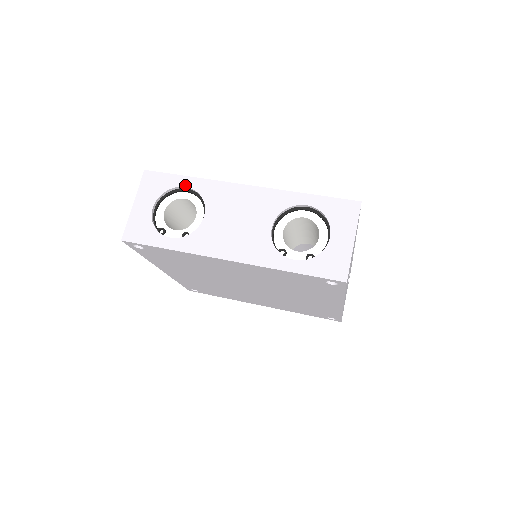
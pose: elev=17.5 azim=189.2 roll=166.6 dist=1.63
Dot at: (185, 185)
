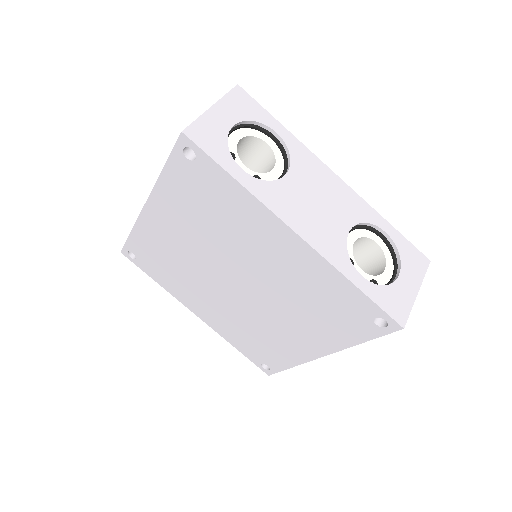
Dot at: (276, 130)
